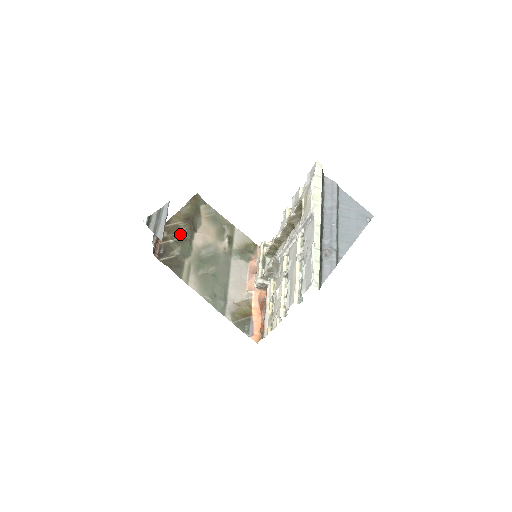
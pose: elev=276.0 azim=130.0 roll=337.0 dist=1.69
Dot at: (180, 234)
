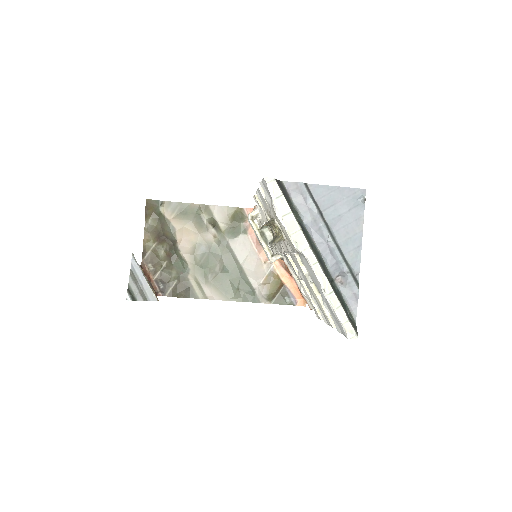
Dot at: (164, 257)
